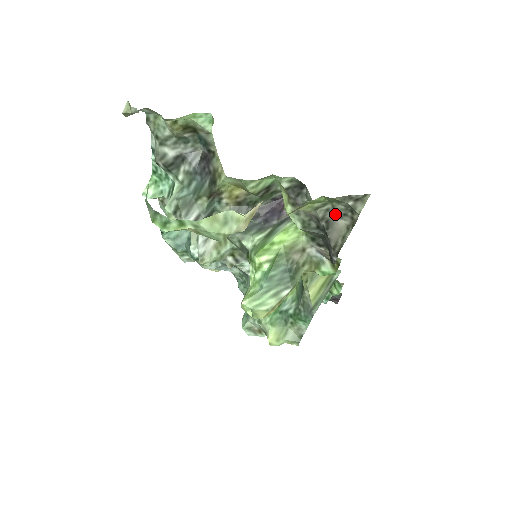
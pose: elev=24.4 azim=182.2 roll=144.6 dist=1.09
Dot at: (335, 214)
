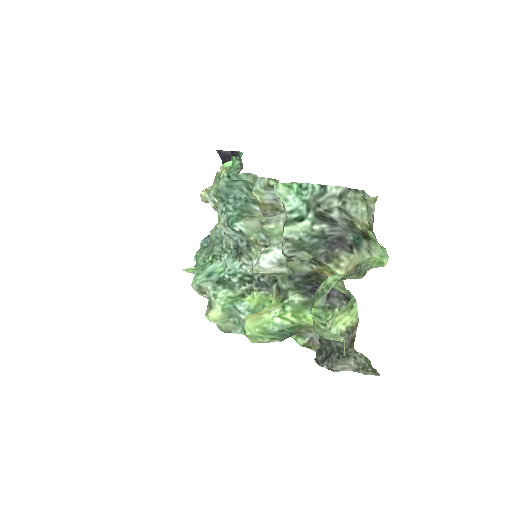
Dot at: (355, 358)
